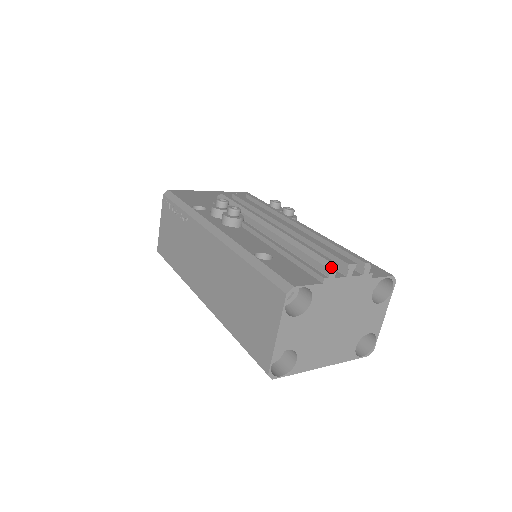
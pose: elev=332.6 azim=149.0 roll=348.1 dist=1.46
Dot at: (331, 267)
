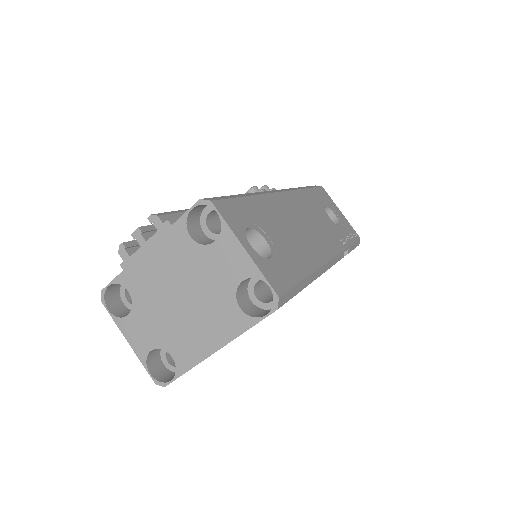
Dot at: (120, 250)
